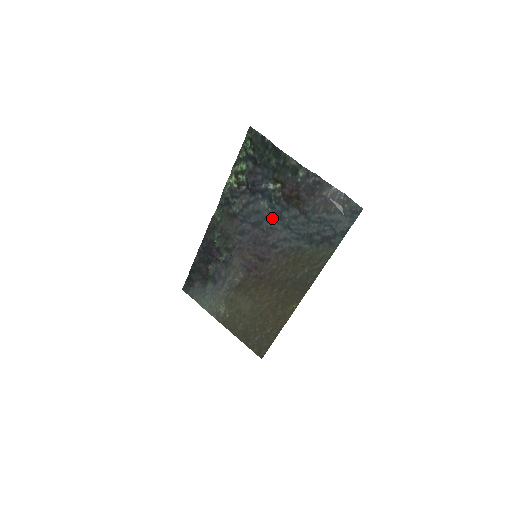
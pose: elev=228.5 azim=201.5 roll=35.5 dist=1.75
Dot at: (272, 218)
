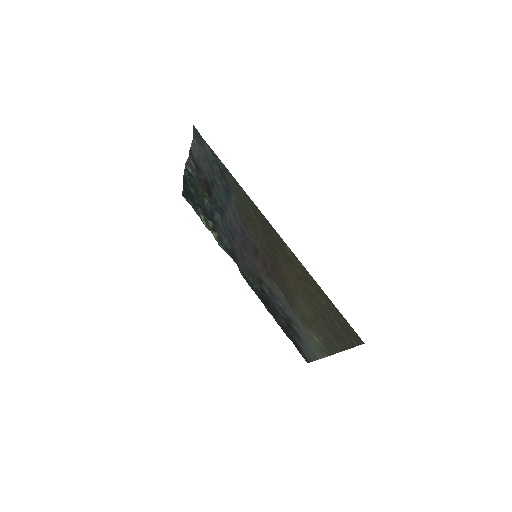
Dot at: (224, 217)
